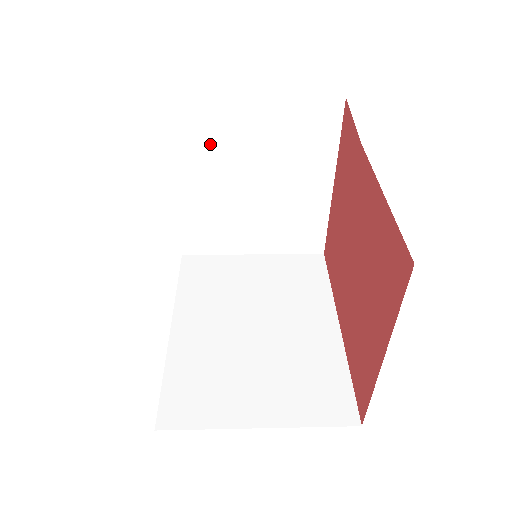
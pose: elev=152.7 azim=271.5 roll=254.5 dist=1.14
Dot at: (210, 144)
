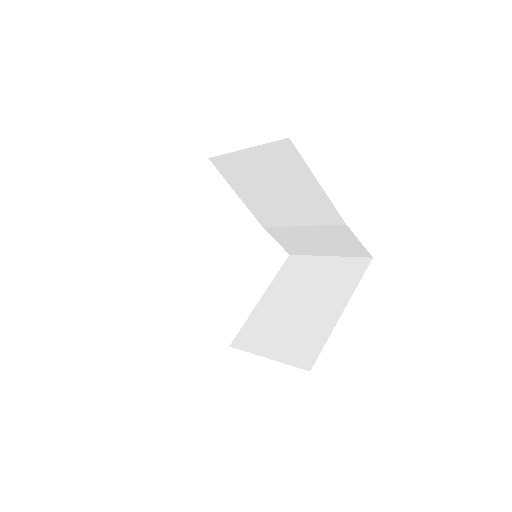
Dot at: (294, 277)
